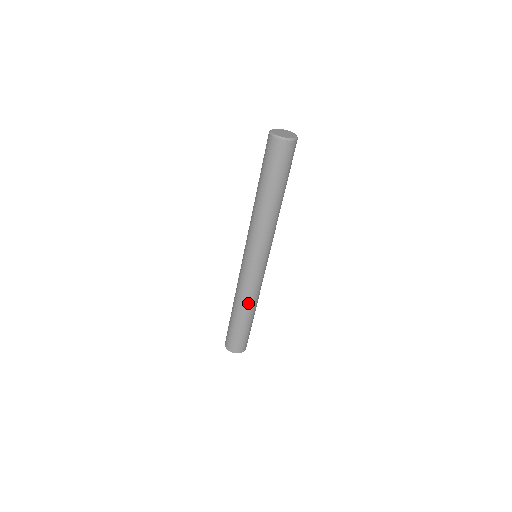
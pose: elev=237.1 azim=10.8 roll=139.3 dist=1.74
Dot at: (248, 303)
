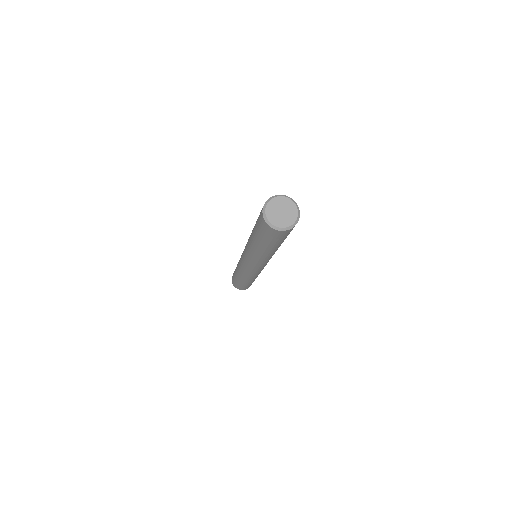
Dot at: (246, 278)
